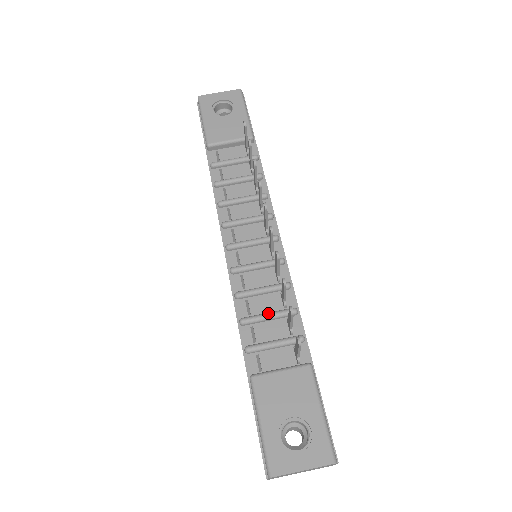
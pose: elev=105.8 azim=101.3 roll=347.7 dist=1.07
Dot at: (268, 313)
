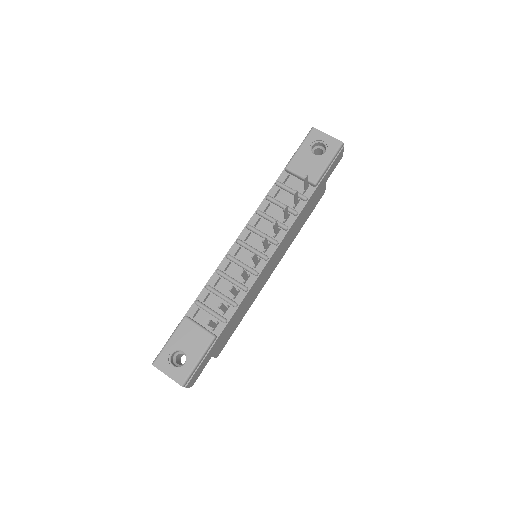
Dot at: (222, 294)
